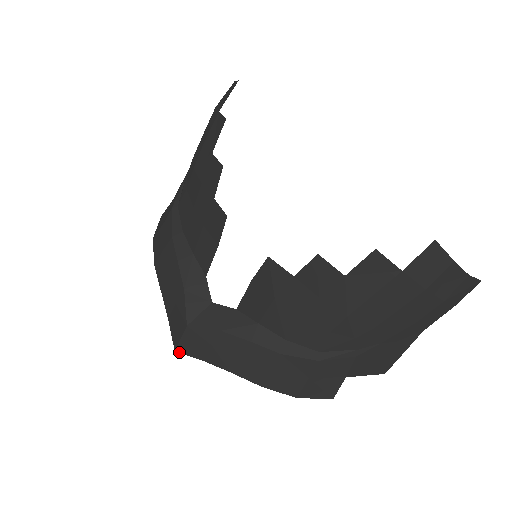
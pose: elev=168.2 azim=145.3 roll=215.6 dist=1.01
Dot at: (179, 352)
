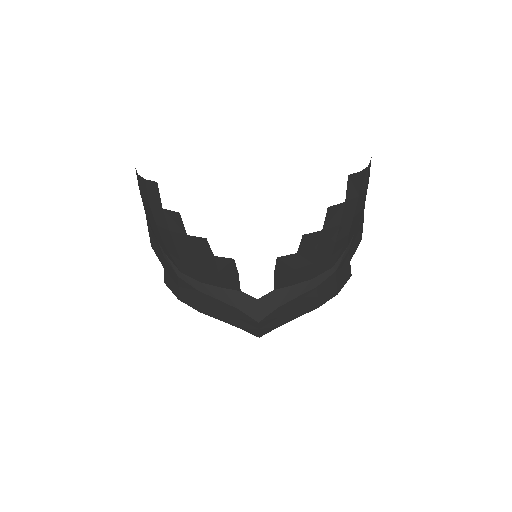
Dot at: occluded
